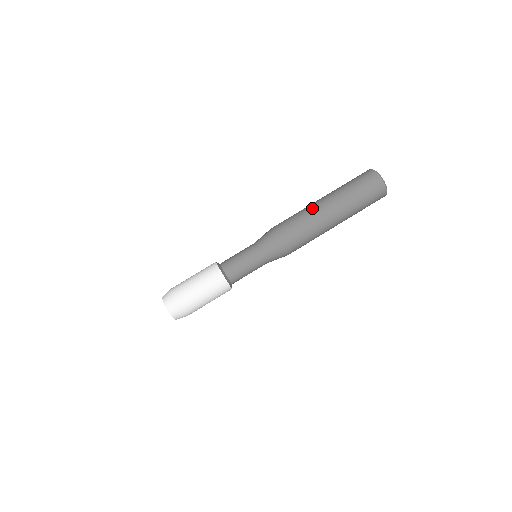
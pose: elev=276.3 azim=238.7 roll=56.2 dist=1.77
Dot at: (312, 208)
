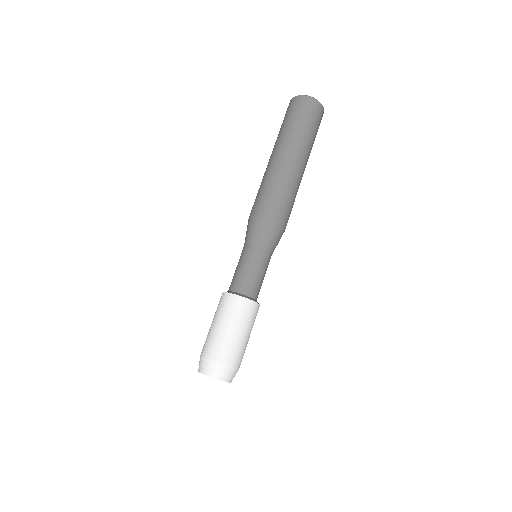
Dot at: (275, 169)
